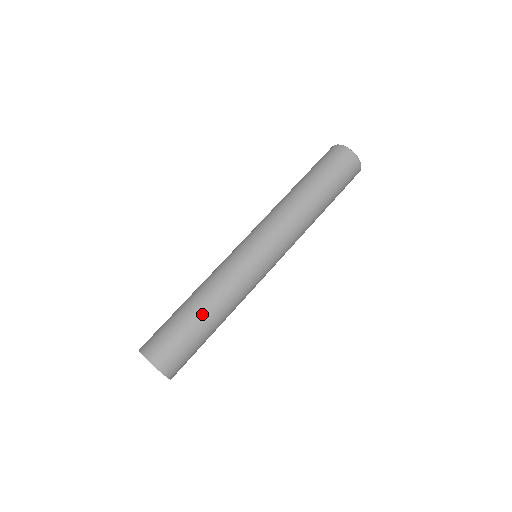
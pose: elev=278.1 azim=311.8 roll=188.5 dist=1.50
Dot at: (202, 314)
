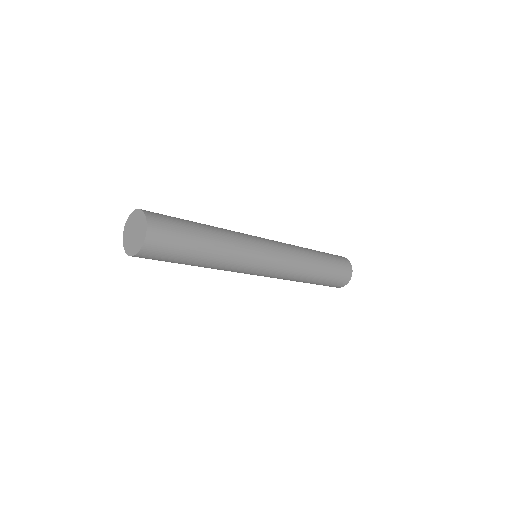
Dot at: (202, 225)
